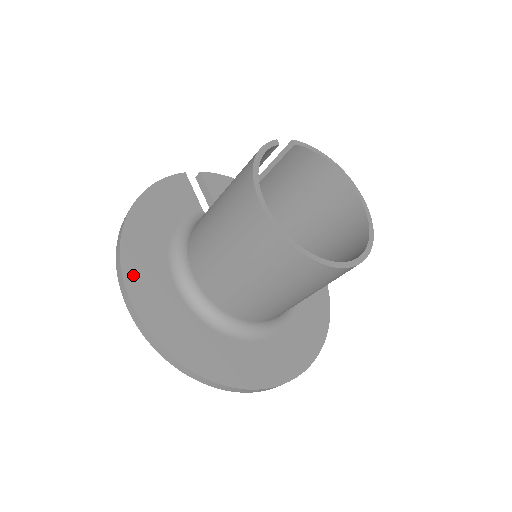
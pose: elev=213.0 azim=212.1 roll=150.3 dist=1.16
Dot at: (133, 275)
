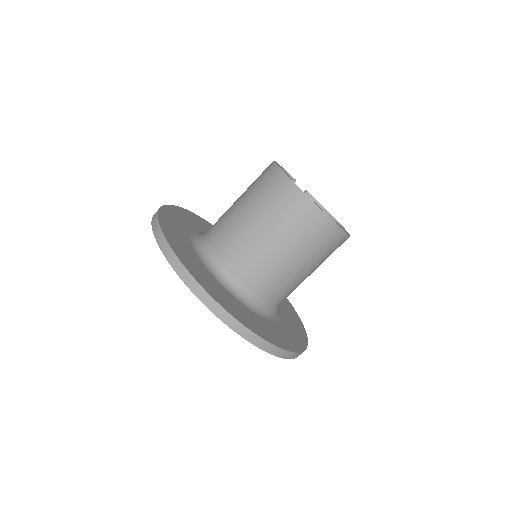
Dot at: (167, 213)
